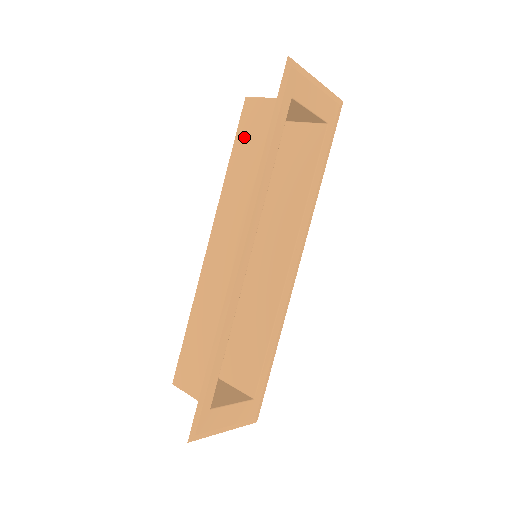
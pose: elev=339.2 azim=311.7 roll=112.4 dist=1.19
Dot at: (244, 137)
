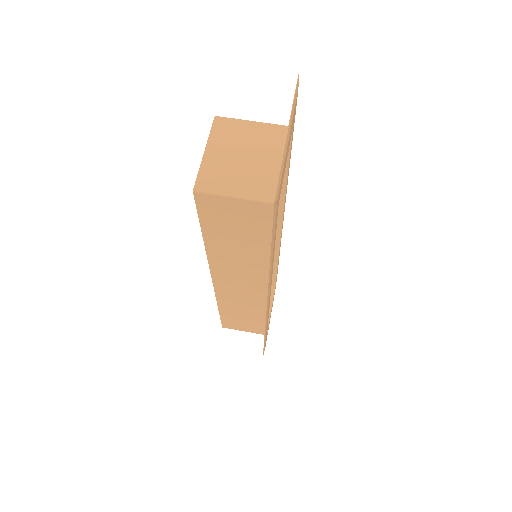
Dot at: (215, 225)
